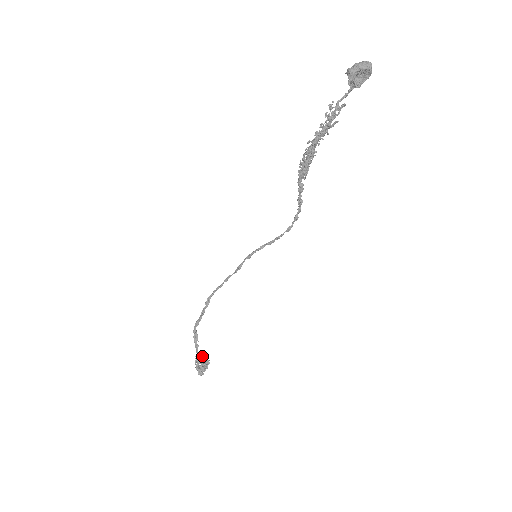
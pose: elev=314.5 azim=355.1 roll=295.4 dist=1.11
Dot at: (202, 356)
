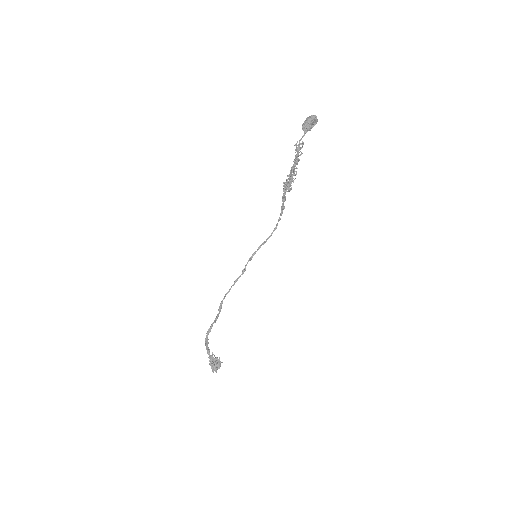
Dot at: (213, 357)
